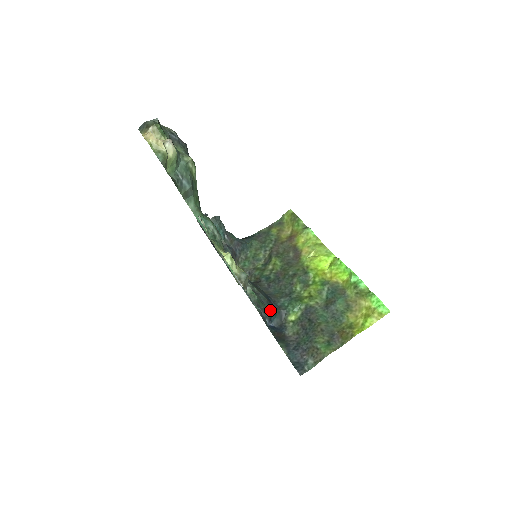
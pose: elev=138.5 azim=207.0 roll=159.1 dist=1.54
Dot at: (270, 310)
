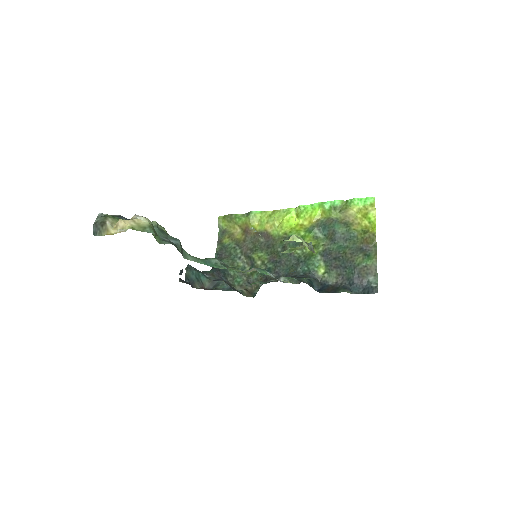
Dot at: (306, 280)
